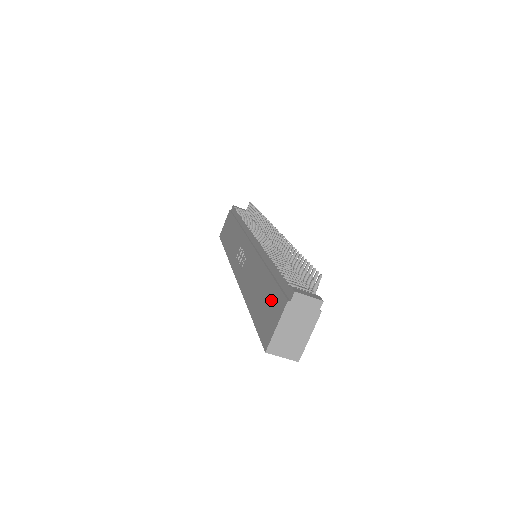
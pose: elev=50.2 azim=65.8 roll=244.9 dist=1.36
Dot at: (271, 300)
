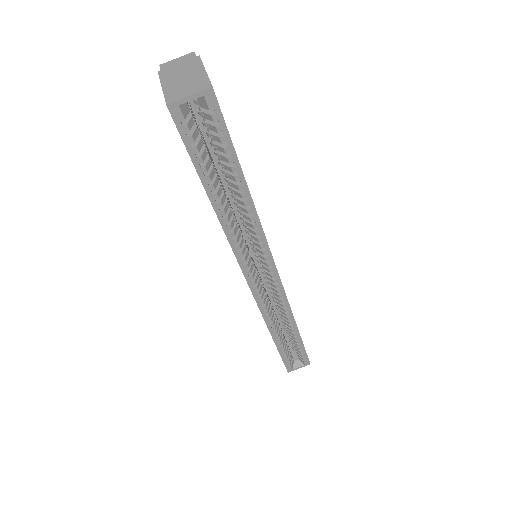
Dot at: occluded
